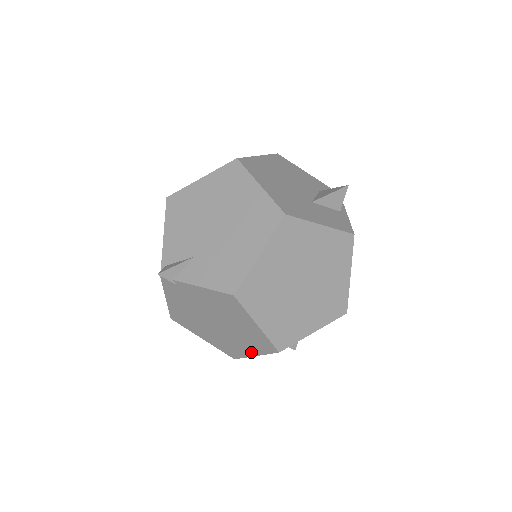
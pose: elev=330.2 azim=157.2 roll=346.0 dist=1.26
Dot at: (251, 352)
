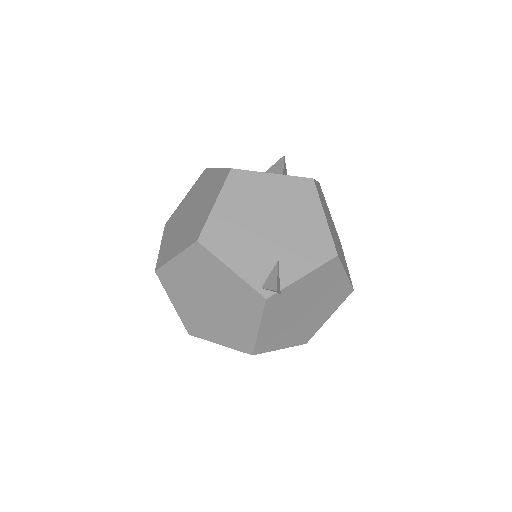
Dot at: (327, 316)
